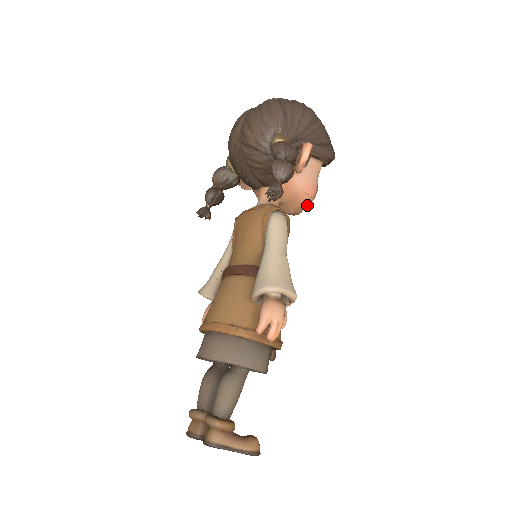
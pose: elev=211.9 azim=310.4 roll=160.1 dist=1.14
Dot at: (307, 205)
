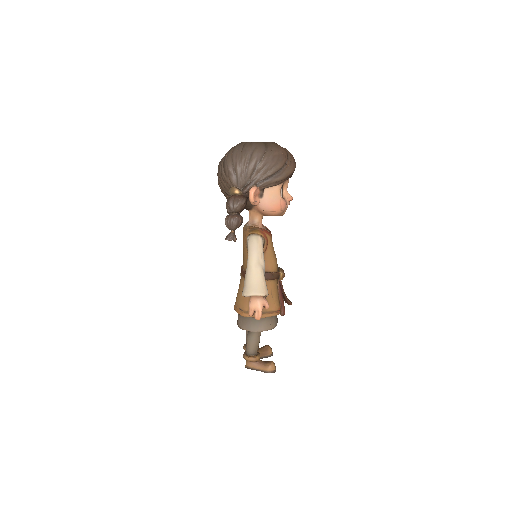
Dot at: (282, 212)
